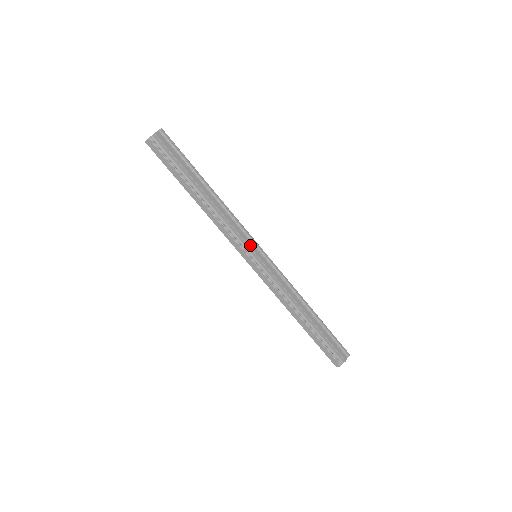
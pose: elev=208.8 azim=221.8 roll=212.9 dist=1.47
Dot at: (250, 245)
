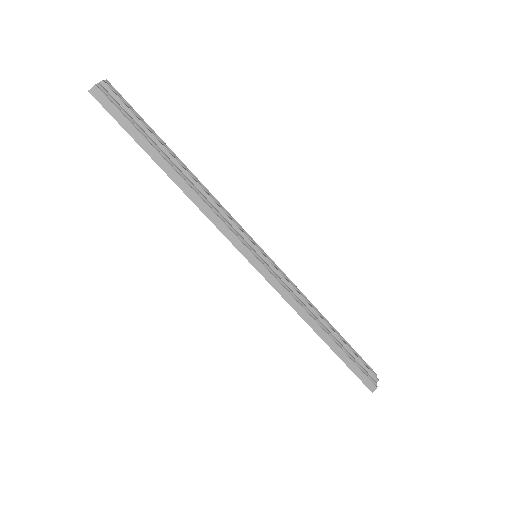
Dot at: (249, 239)
